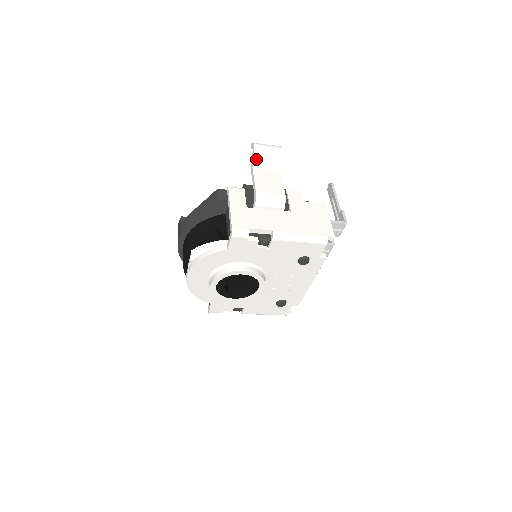
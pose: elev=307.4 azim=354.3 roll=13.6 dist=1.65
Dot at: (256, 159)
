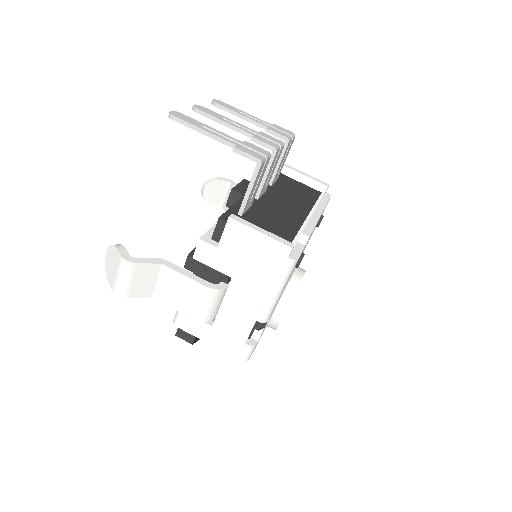
Dot at: (140, 294)
